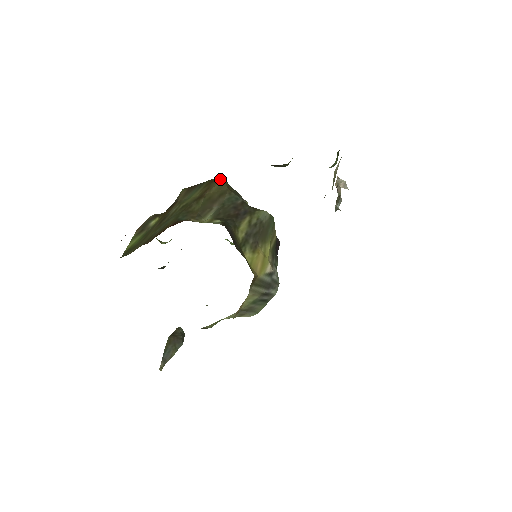
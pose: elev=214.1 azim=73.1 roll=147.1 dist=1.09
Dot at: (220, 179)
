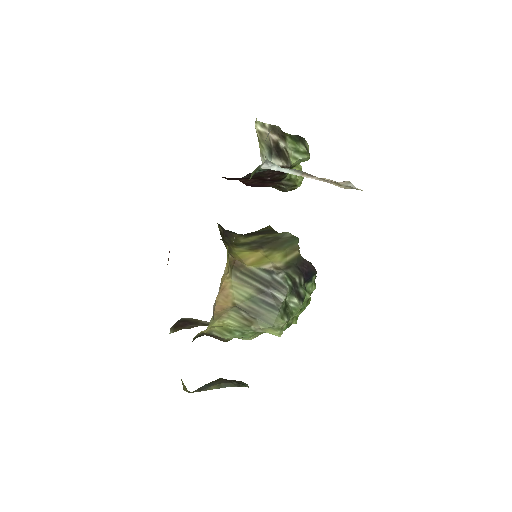
Dot at: (268, 226)
